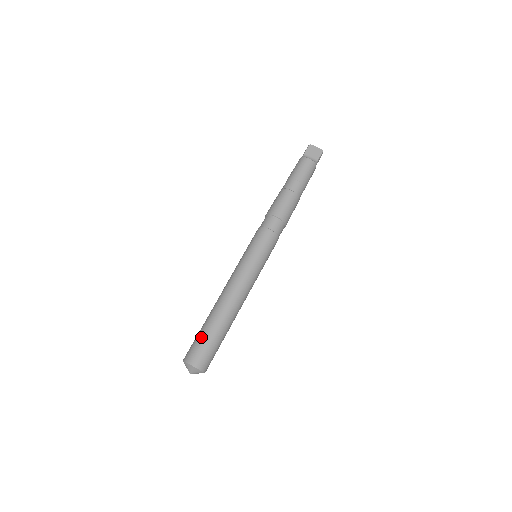
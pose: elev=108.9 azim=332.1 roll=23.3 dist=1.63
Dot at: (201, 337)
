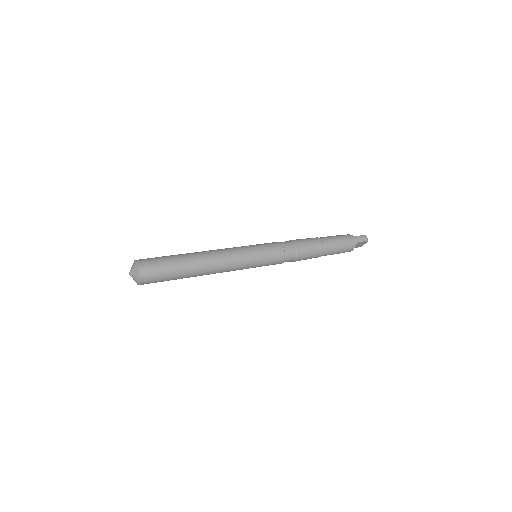
Dot at: occluded
